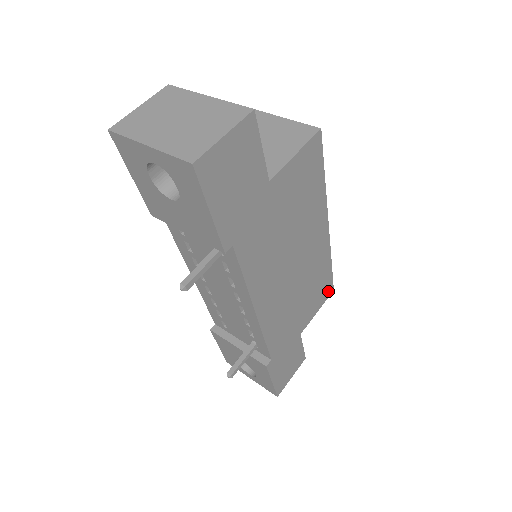
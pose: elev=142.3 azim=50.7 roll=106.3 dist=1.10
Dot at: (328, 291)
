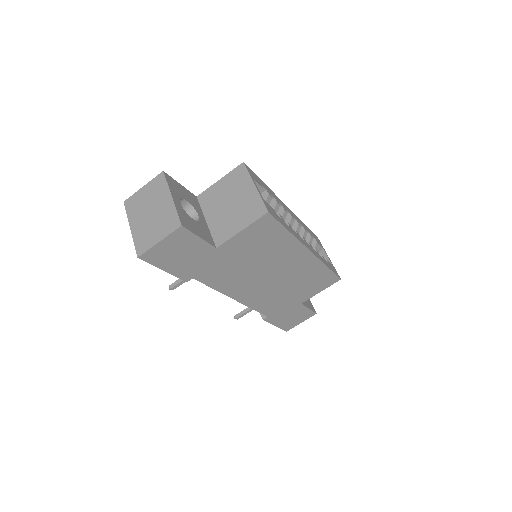
Dot at: (332, 281)
